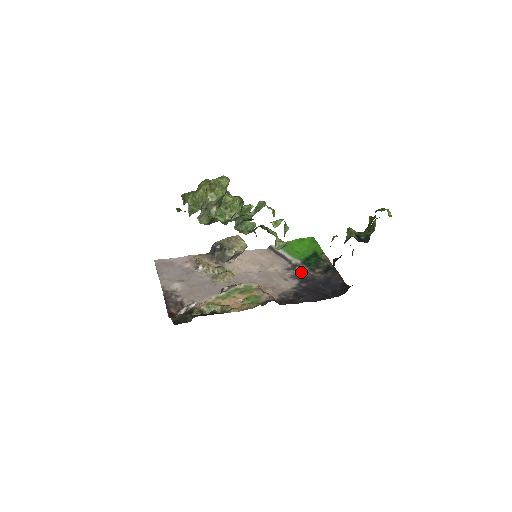
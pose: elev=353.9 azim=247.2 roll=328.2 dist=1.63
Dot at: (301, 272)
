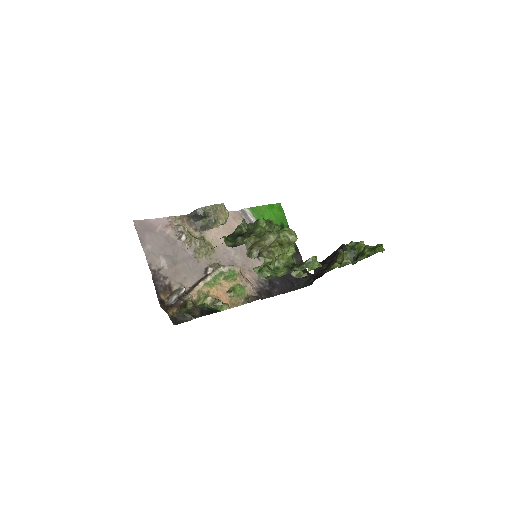
Dot at: occluded
